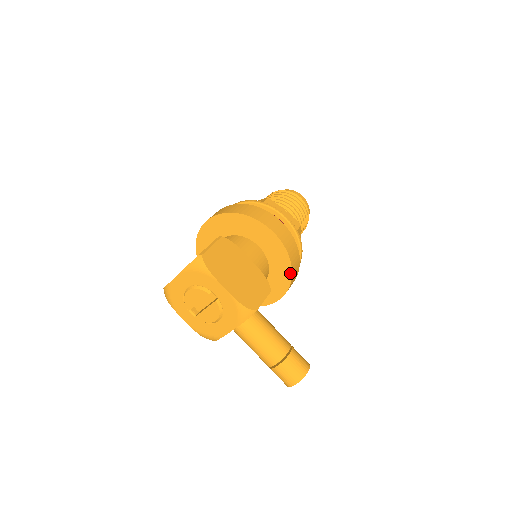
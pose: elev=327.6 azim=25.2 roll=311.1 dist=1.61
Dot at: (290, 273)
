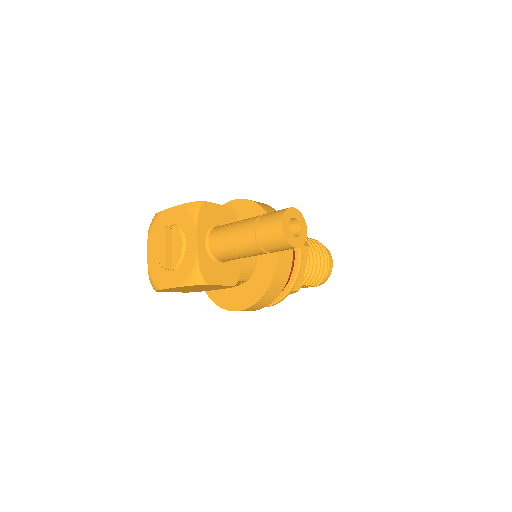
Dot at: (262, 211)
